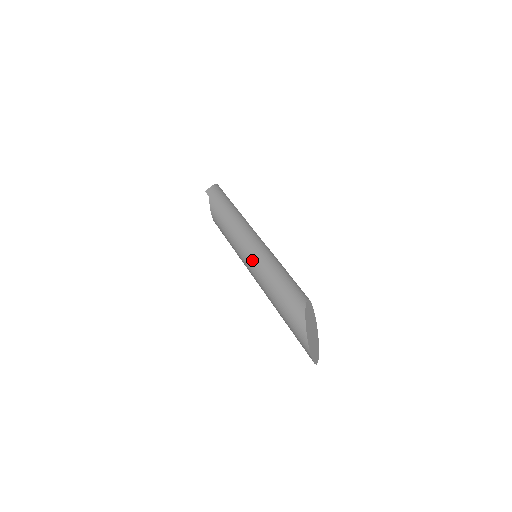
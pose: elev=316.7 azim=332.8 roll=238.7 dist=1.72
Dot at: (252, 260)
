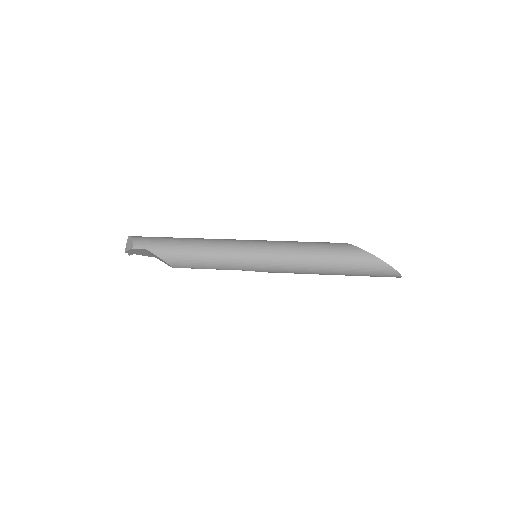
Dot at: (268, 257)
